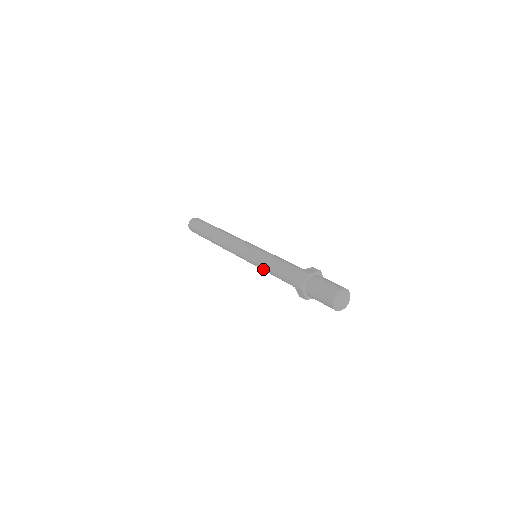
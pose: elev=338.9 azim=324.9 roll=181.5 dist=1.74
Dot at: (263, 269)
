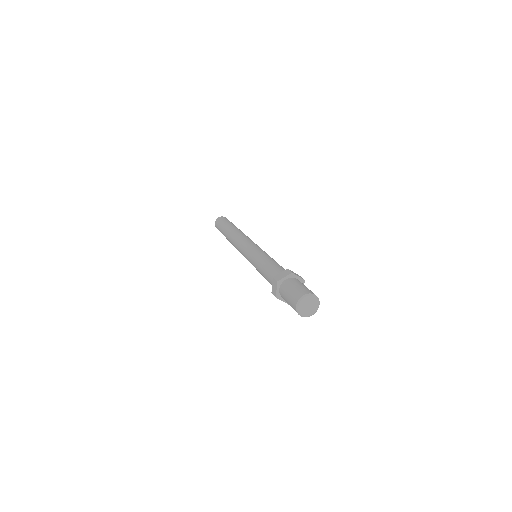
Dot at: occluded
